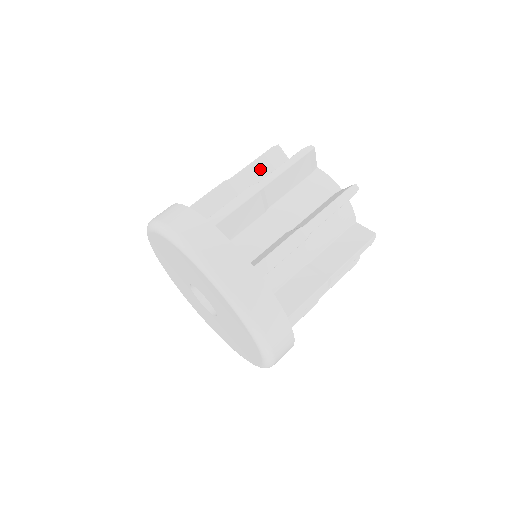
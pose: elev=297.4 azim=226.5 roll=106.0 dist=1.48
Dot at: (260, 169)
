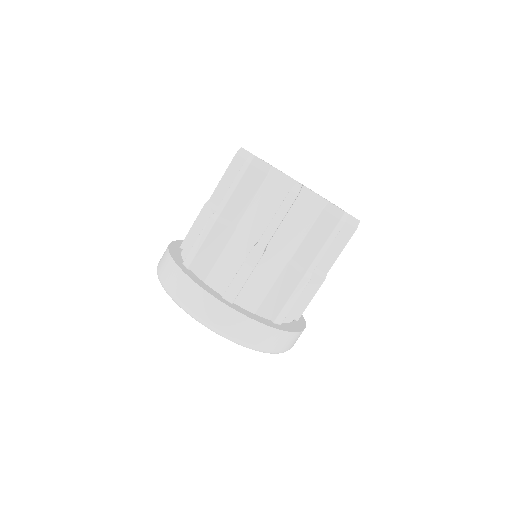
Dot at: (243, 191)
